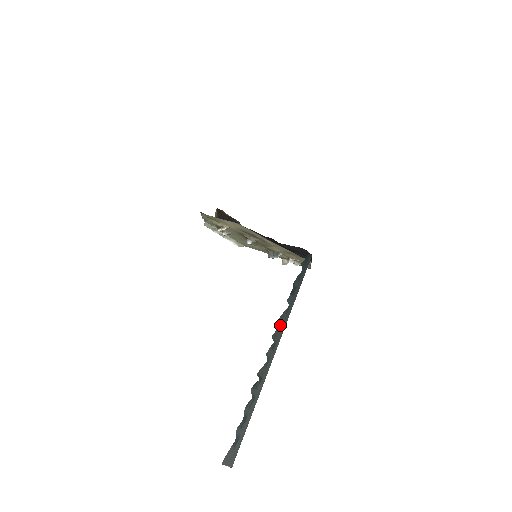
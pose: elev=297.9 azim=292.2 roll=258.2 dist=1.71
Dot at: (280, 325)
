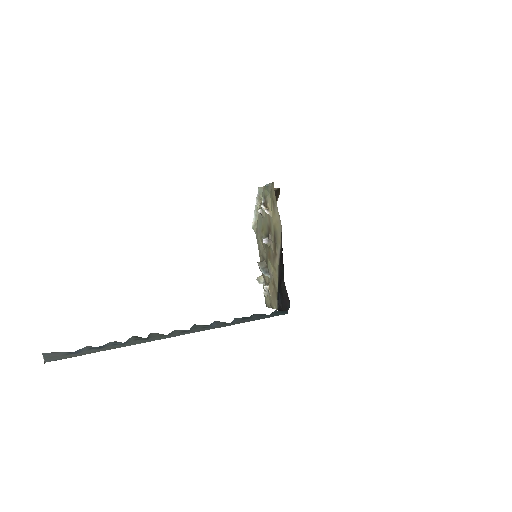
Dot at: (208, 326)
